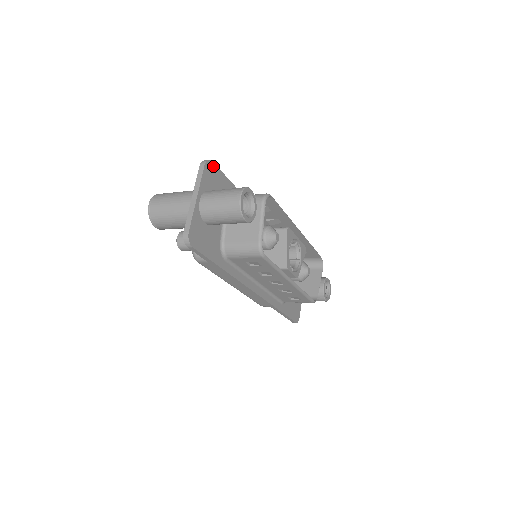
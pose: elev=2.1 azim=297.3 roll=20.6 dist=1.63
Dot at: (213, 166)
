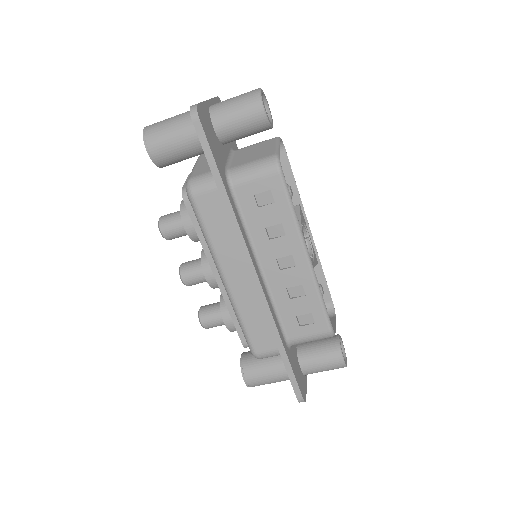
Dot at: occluded
